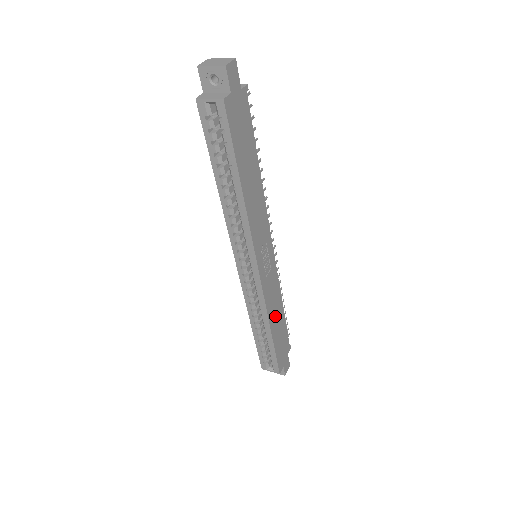
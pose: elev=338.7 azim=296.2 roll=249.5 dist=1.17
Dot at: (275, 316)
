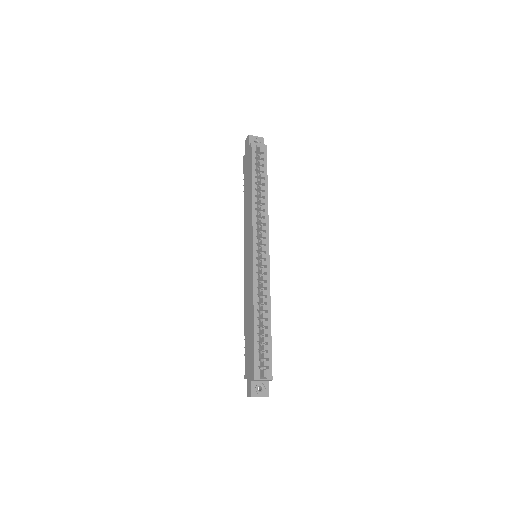
Dot at: occluded
